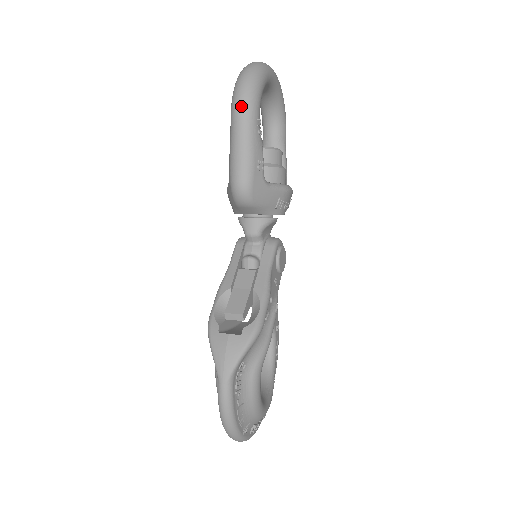
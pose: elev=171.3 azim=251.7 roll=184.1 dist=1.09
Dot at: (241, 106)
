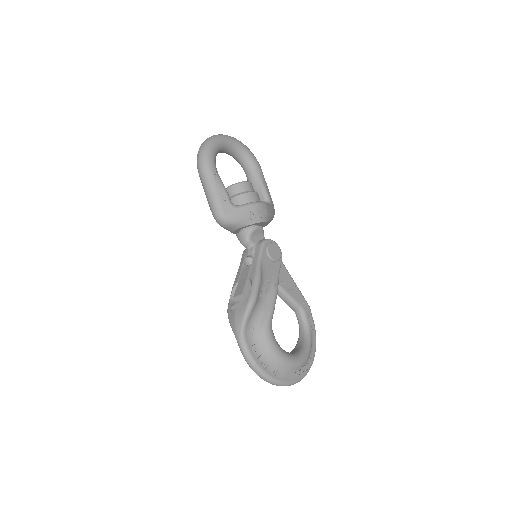
Dot at: (200, 168)
